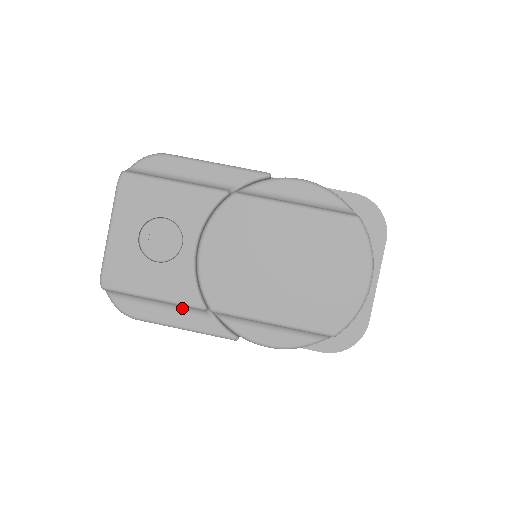
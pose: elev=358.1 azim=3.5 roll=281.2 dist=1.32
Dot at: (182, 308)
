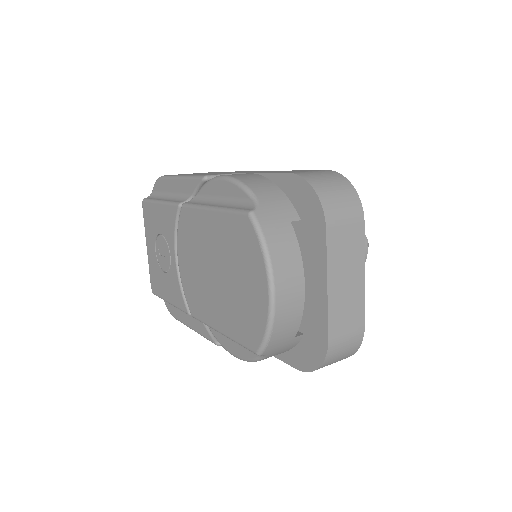
Dot at: occluded
